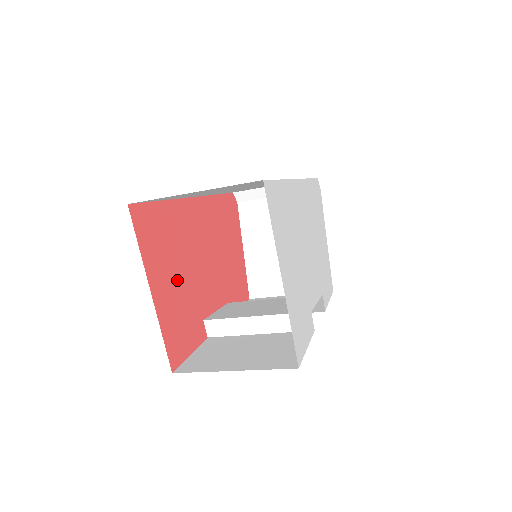
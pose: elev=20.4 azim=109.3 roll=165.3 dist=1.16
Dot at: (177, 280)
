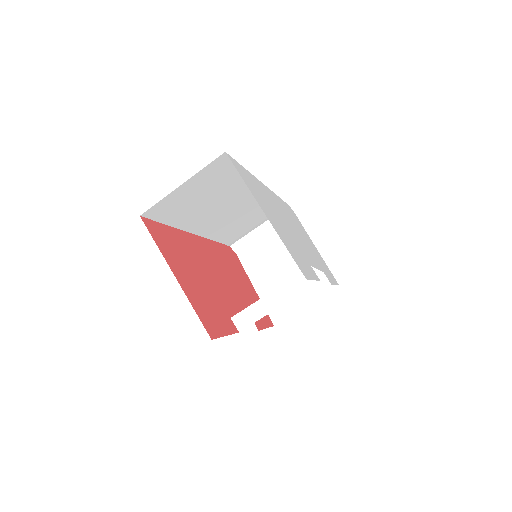
Dot at: (196, 279)
